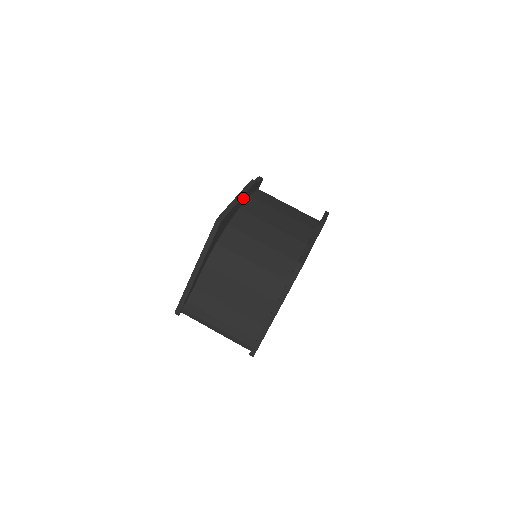
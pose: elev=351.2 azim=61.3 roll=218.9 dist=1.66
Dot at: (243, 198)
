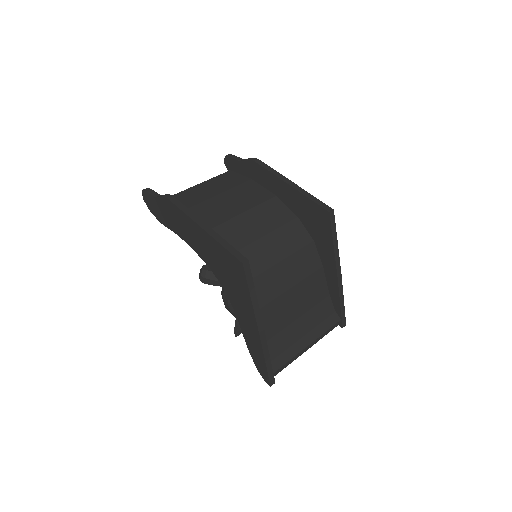
Dot at: occluded
